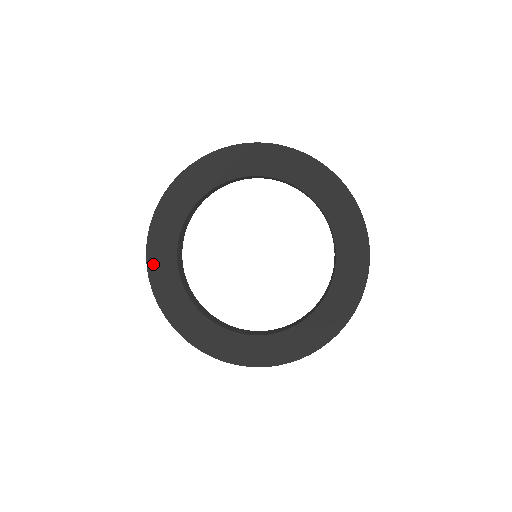
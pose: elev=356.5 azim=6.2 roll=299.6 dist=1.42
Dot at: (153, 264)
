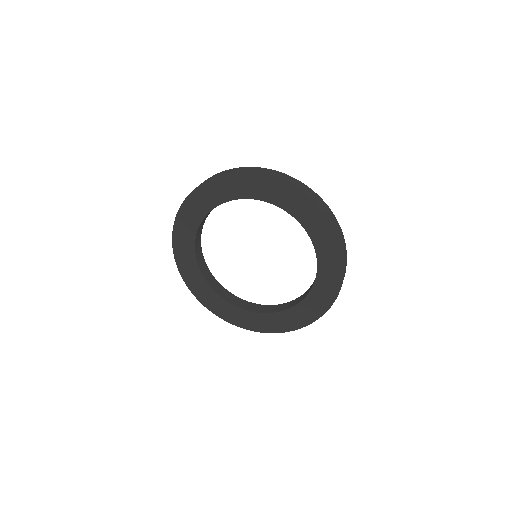
Dot at: (179, 258)
